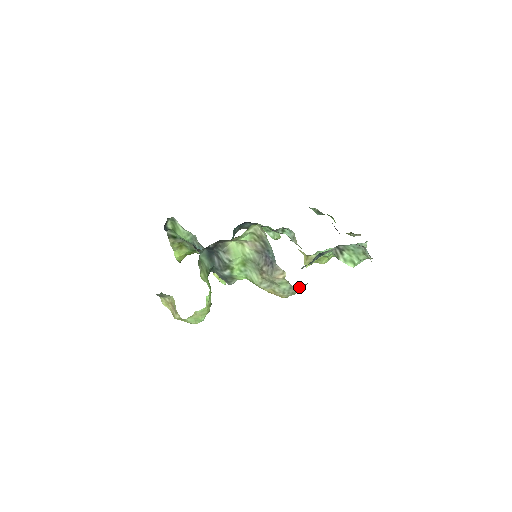
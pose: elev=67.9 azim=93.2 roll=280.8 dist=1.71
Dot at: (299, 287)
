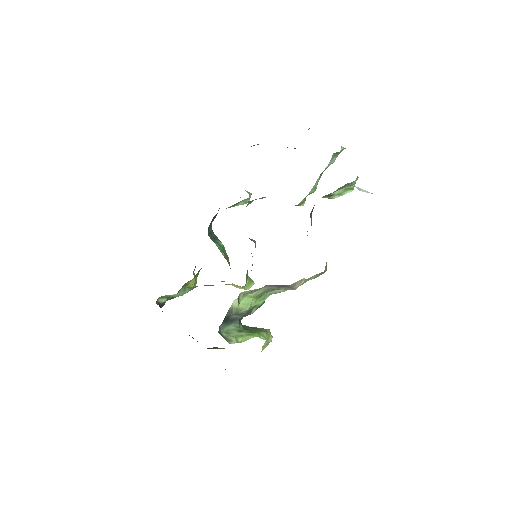
Dot at: (325, 267)
